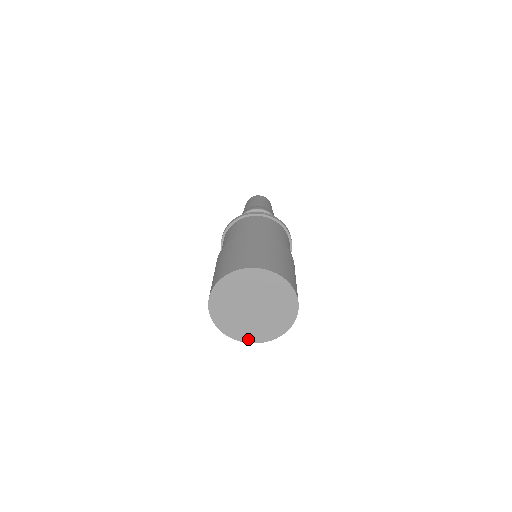
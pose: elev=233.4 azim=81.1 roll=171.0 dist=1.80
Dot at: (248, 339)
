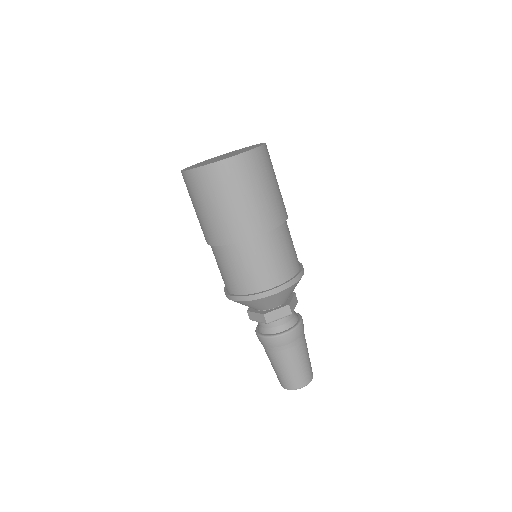
Dot at: (216, 162)
